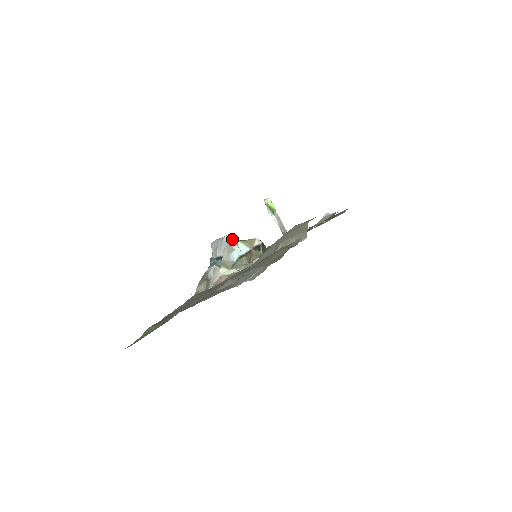
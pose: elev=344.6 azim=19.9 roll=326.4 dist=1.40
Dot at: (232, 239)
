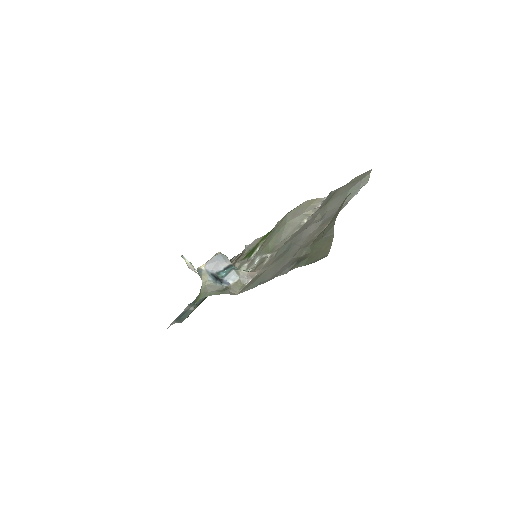
Dot at: occluded
